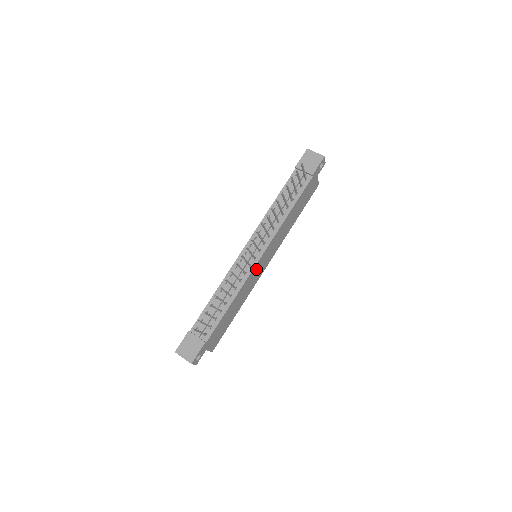
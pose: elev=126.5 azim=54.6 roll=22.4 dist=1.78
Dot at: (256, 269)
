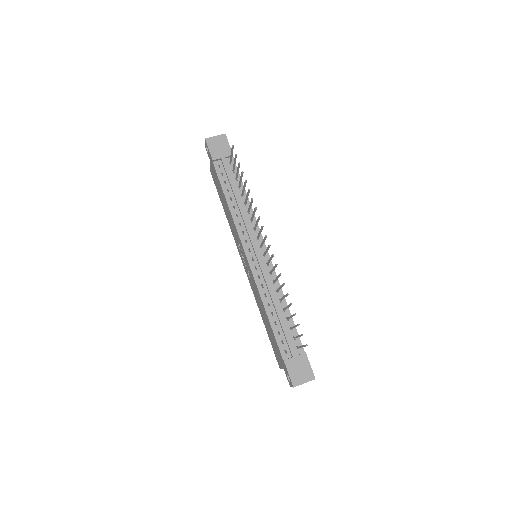
Dot at: occluded
